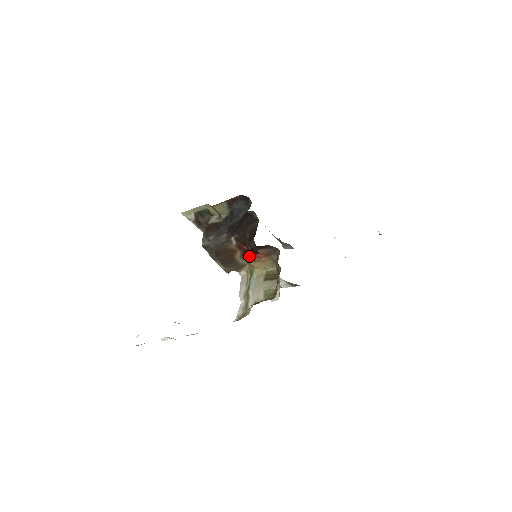
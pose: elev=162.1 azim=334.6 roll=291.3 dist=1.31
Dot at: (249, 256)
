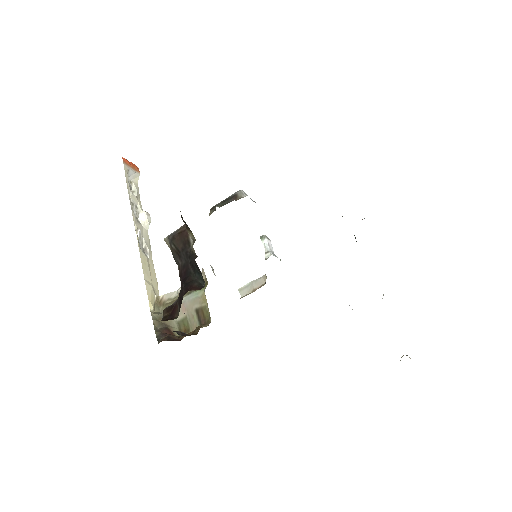
Dot at: occluded
